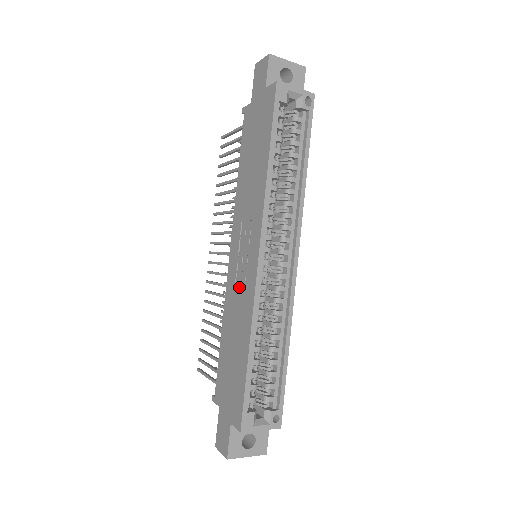
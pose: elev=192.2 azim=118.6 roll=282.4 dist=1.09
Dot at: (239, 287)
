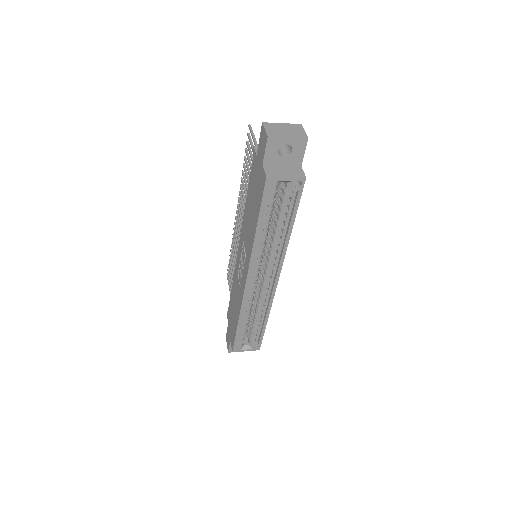
Dot at: (239, 280)
